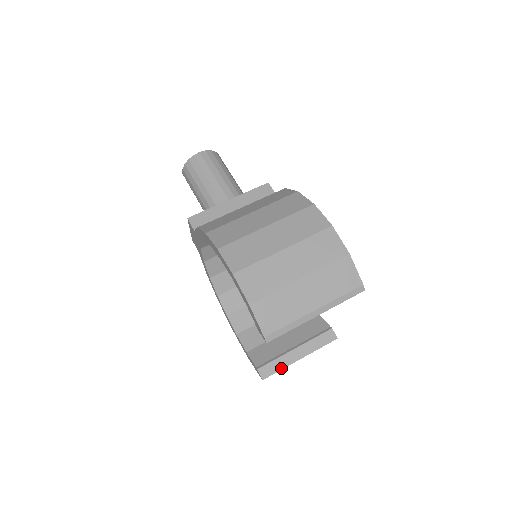
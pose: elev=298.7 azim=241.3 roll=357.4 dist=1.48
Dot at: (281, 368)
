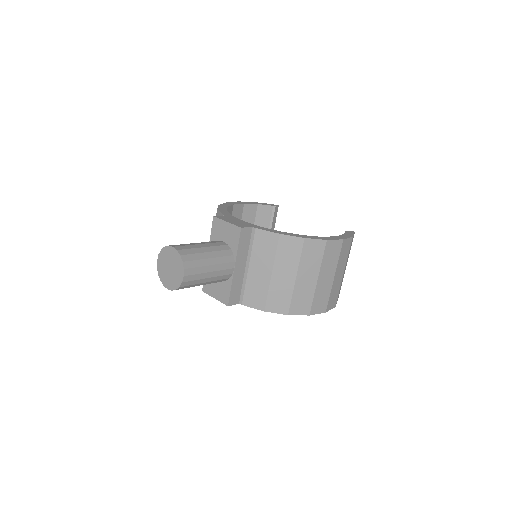
Dot at: occluded
